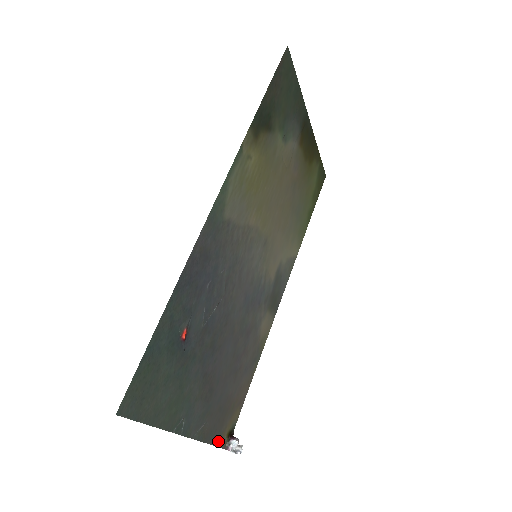
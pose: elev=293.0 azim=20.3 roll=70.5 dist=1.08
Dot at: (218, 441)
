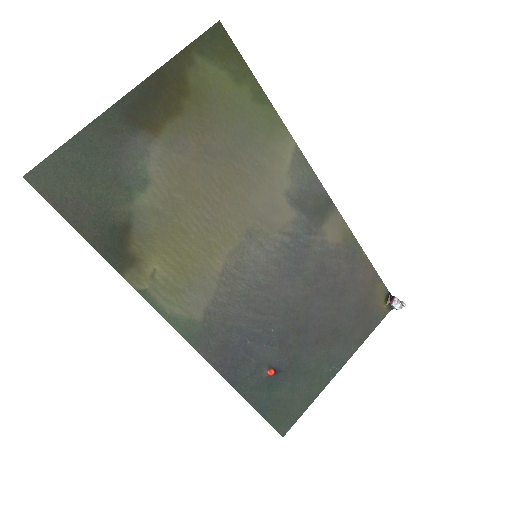
Dot at: (380, 318)
